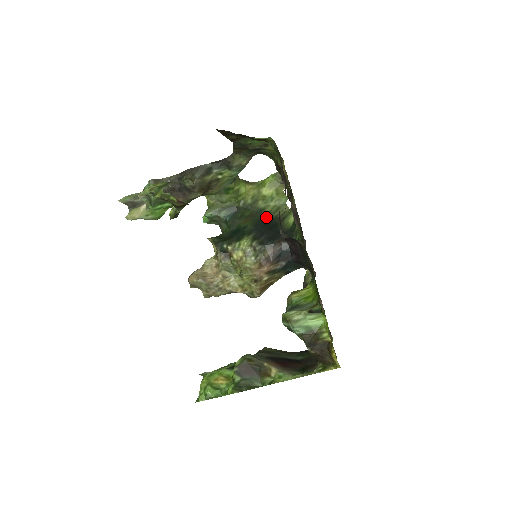
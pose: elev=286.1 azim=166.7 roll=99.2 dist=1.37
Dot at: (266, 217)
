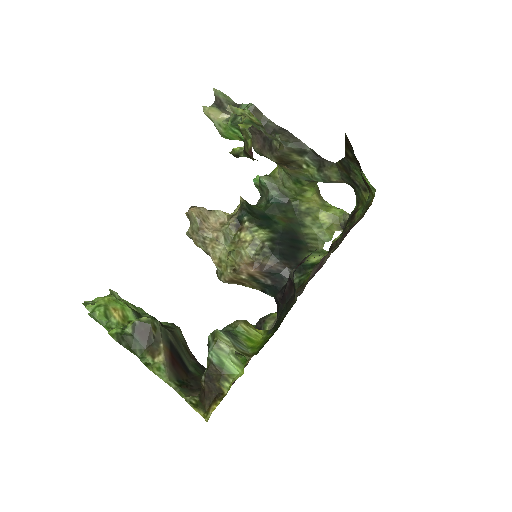
Dot at: (300, 234)
